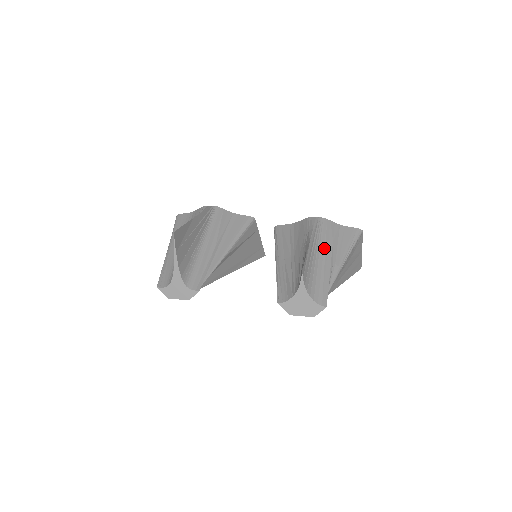
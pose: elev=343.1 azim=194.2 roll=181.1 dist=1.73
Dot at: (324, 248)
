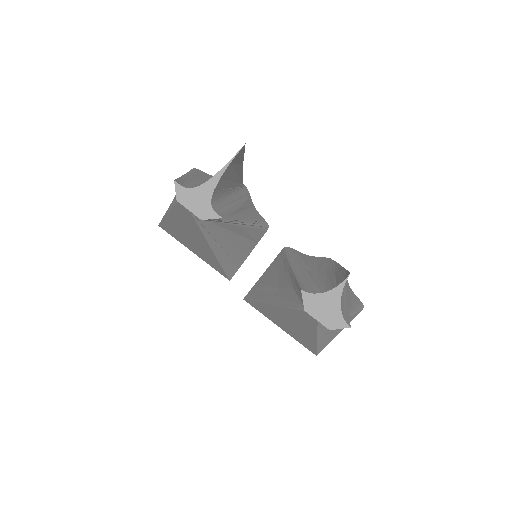
Dot at: (345, 287)
